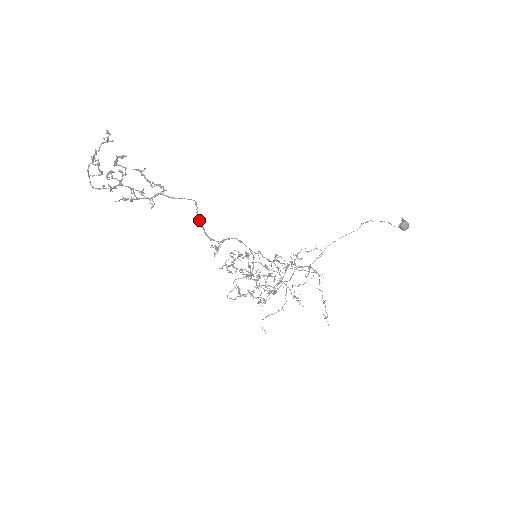
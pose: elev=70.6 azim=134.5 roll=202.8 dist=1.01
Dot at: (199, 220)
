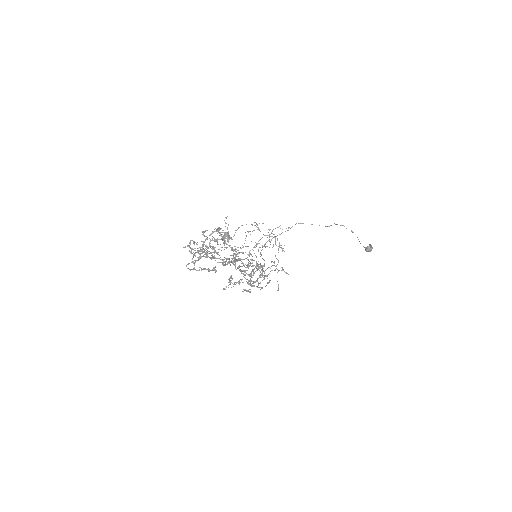
Dot at: (251, 274)
